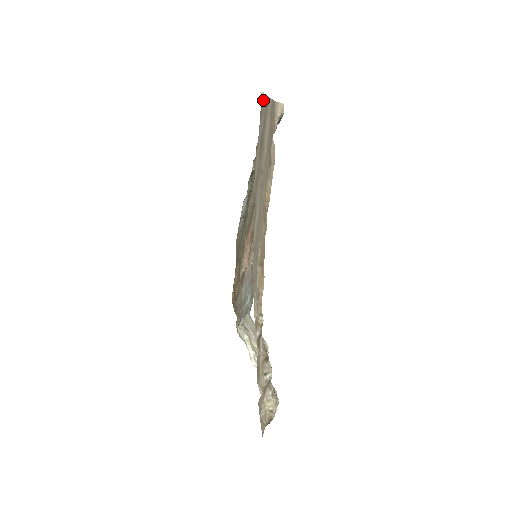
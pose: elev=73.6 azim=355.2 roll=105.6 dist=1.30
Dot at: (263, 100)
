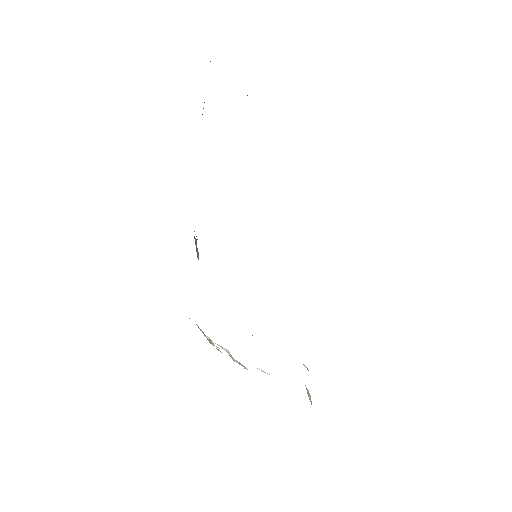
Dot at: occluded
